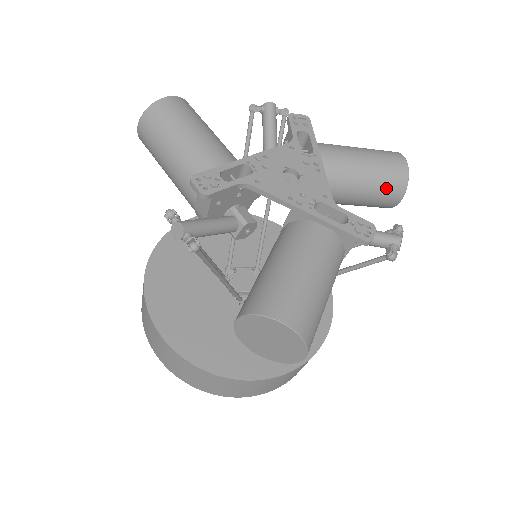
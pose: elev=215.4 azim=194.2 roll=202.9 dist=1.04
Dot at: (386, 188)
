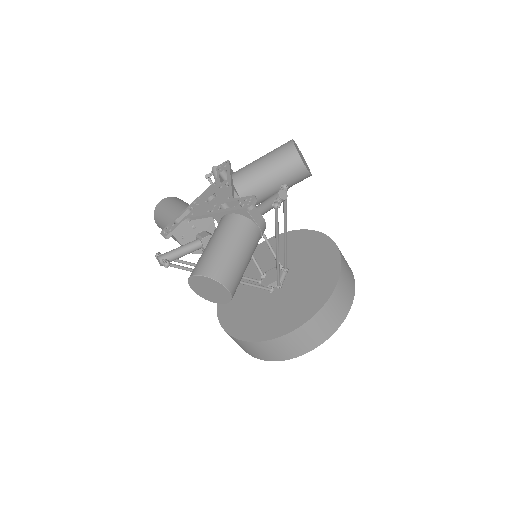
Dot at: (286, 167)
